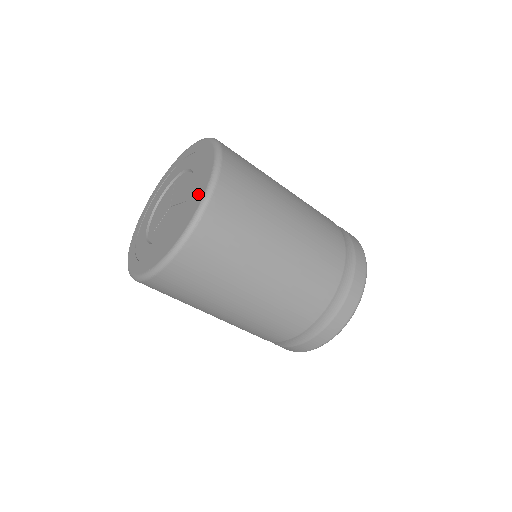
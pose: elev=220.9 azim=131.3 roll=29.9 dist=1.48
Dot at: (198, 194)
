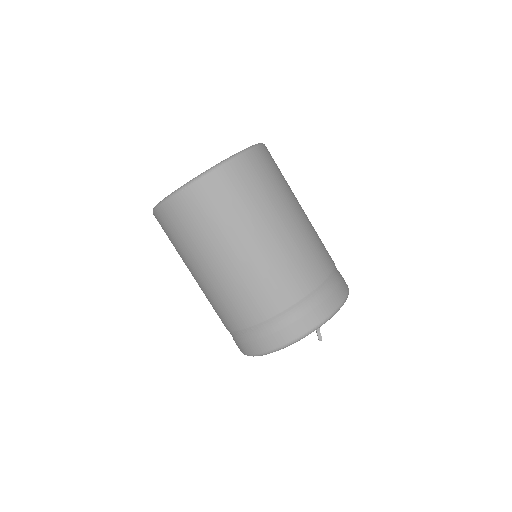
Dot at: occluded
